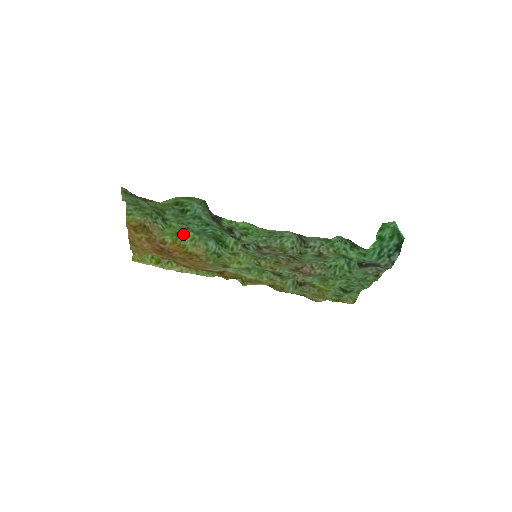
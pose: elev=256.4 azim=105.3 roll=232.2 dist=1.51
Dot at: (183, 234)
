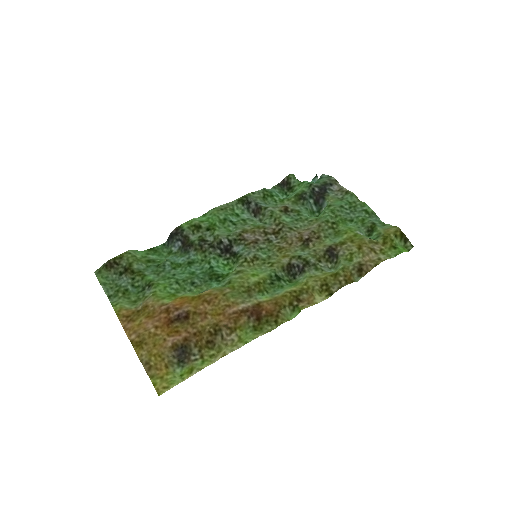
Dot at: (181, 295)
